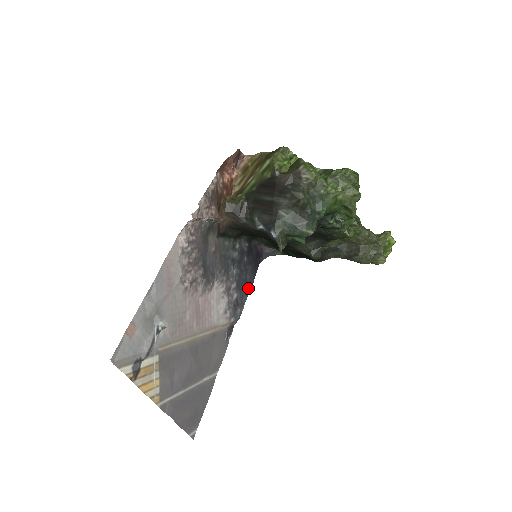
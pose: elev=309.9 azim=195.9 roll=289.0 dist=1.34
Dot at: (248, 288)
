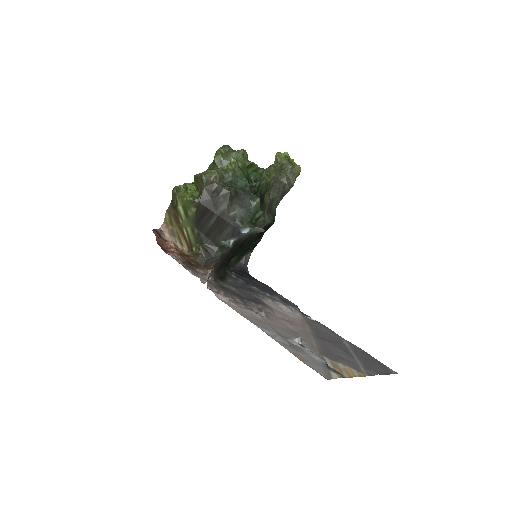
Dot at: (271, 290)
